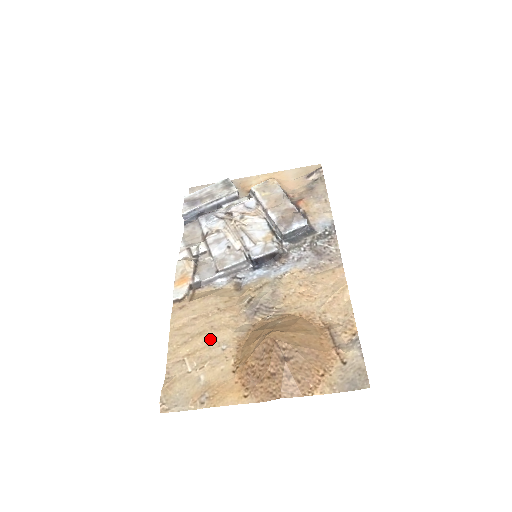
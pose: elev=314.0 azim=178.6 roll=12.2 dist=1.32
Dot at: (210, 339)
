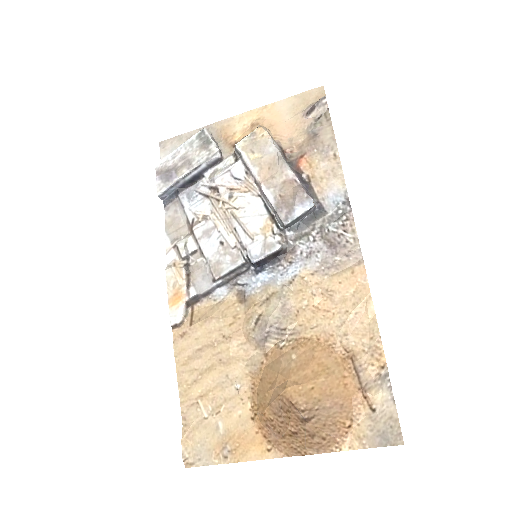
Dot at: (221, 376)
